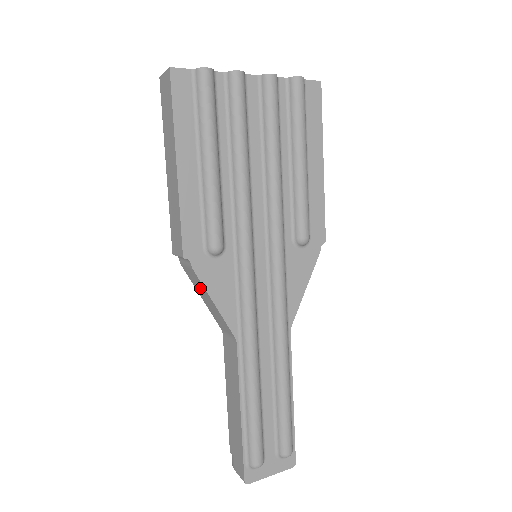
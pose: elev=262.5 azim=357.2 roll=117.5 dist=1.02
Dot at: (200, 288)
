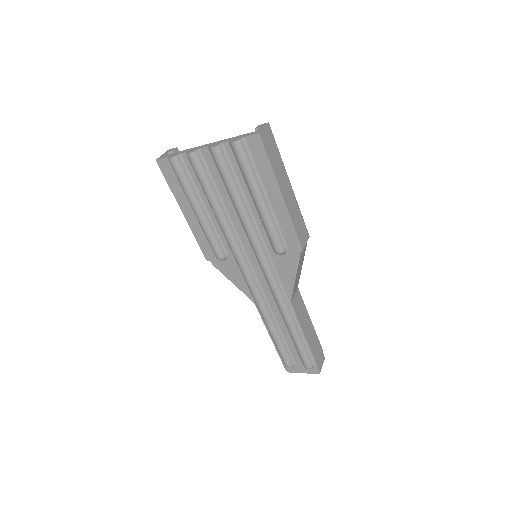
Dot at: occluded
